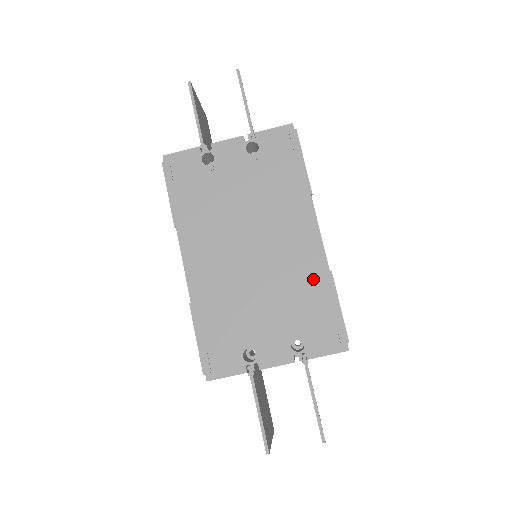
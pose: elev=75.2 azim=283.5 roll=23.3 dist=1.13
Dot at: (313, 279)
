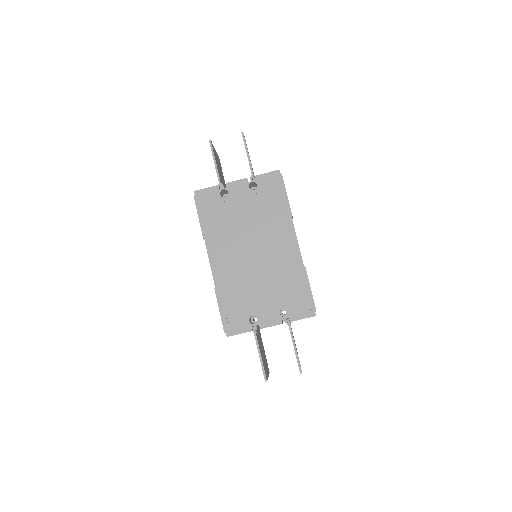
Dot at: (293, 271)
